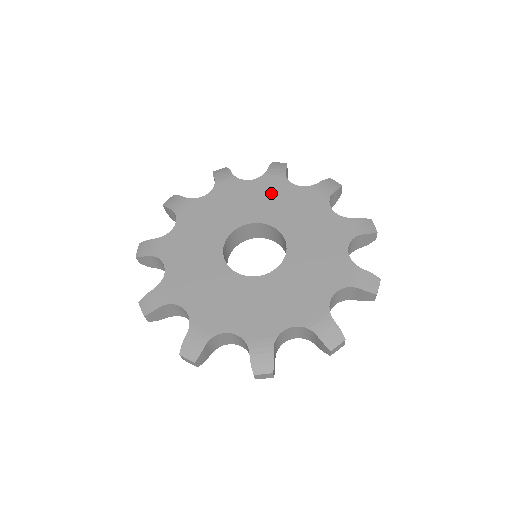
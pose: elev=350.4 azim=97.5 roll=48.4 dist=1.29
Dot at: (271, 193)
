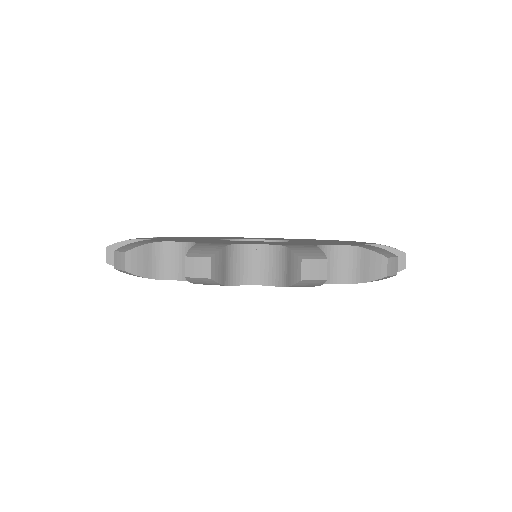
Dot at: (296, 239)
